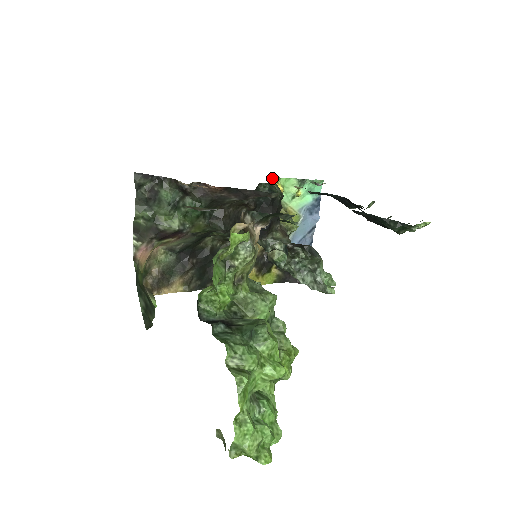
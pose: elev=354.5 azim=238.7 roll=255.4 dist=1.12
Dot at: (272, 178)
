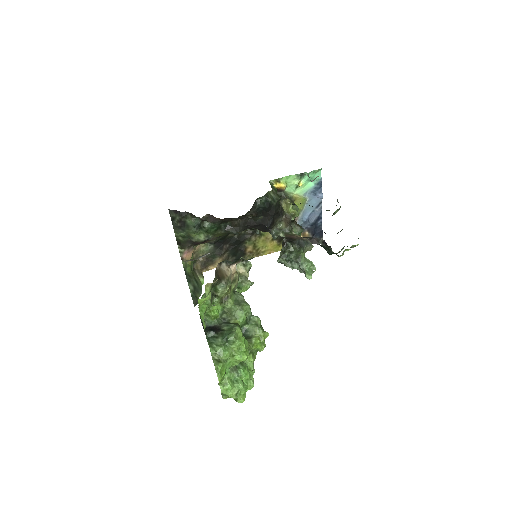
Dot at: (274, 180)
